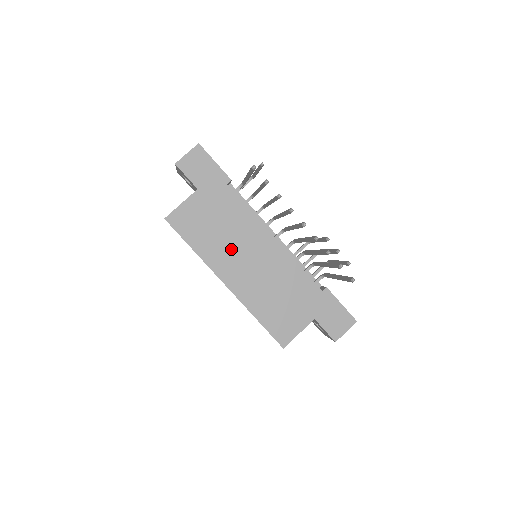
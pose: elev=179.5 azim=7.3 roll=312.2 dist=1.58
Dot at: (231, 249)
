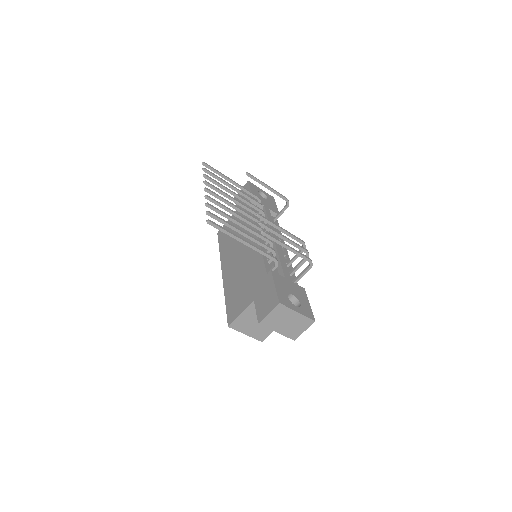
Dot at: (234, 247)
